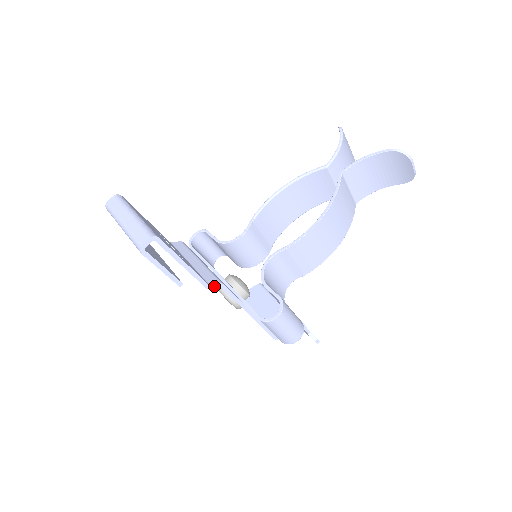
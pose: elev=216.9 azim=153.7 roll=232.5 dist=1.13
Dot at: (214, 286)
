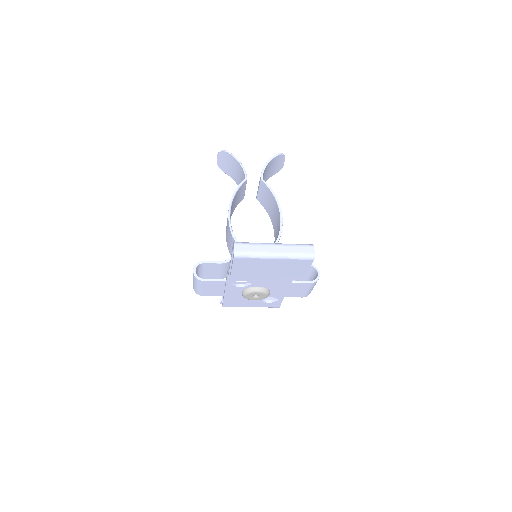
Dot at: occluded
